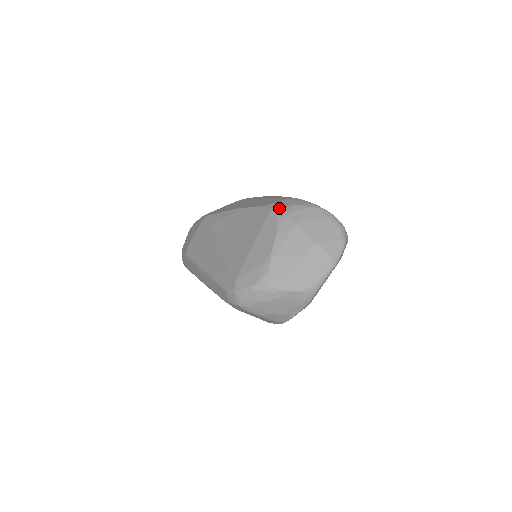
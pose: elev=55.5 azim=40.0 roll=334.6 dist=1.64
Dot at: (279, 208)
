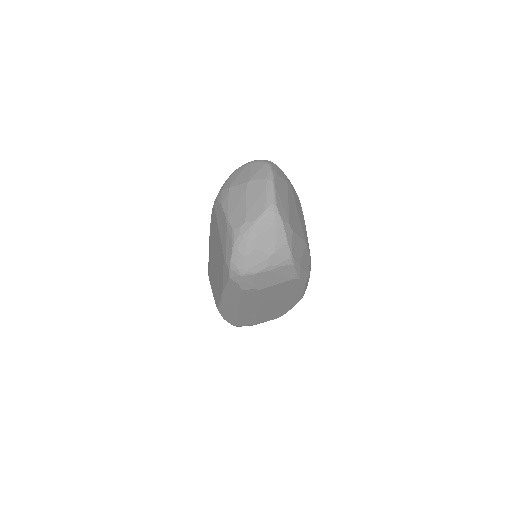
Dot at: occluded
